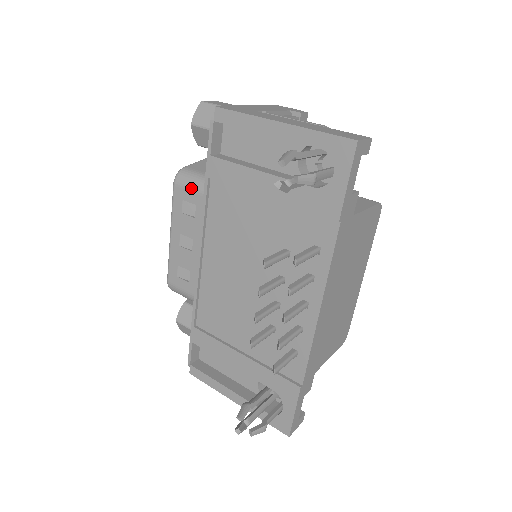
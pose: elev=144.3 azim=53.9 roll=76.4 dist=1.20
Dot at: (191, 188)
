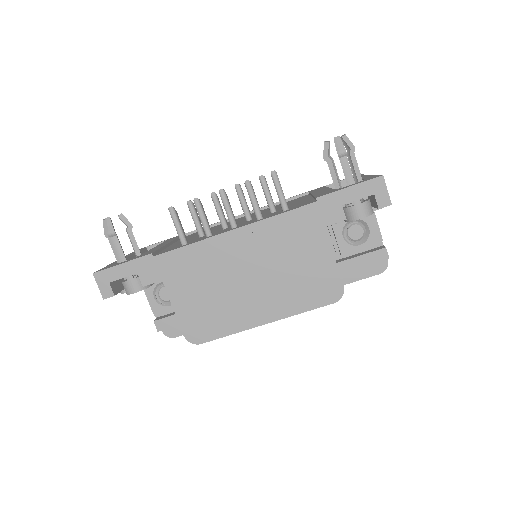
Dot at: occluded
